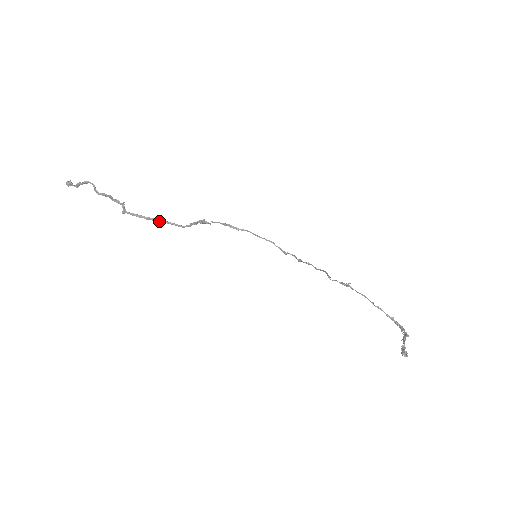
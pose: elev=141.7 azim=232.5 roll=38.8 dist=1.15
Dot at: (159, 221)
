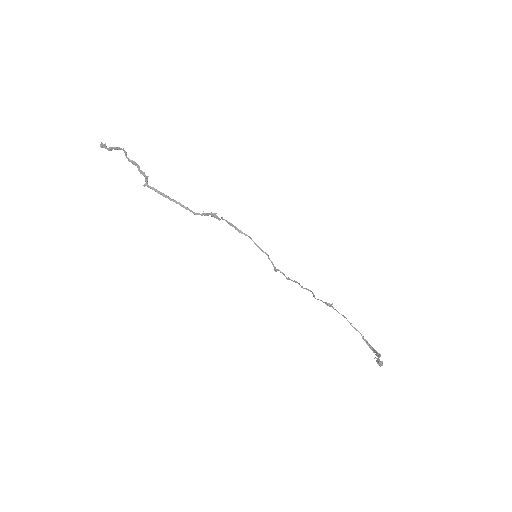
Dot at: (175, 202)
